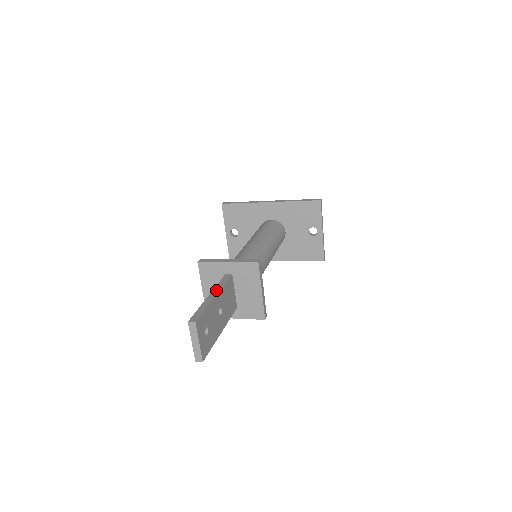
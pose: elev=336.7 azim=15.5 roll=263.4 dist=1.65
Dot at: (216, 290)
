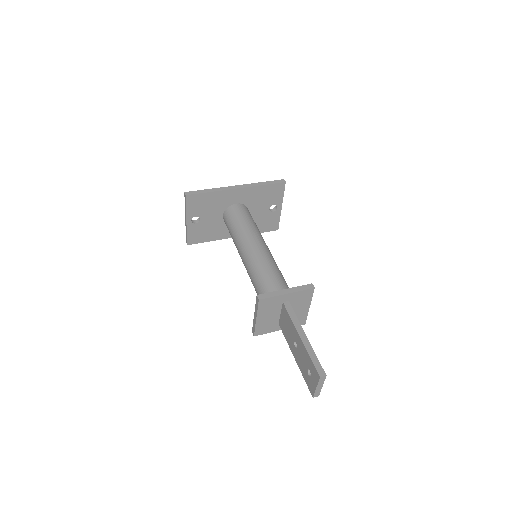
Dot at: (300, 328)
